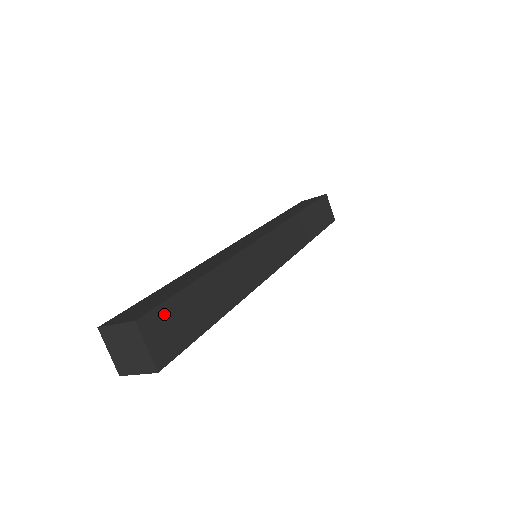
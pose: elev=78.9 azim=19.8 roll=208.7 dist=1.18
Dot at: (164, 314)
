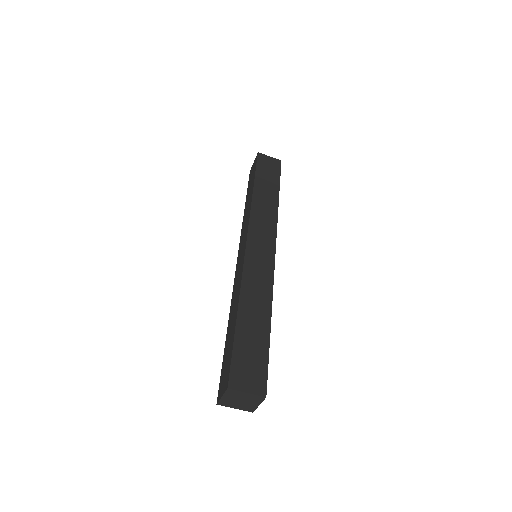
Dot at: (238, 366)
